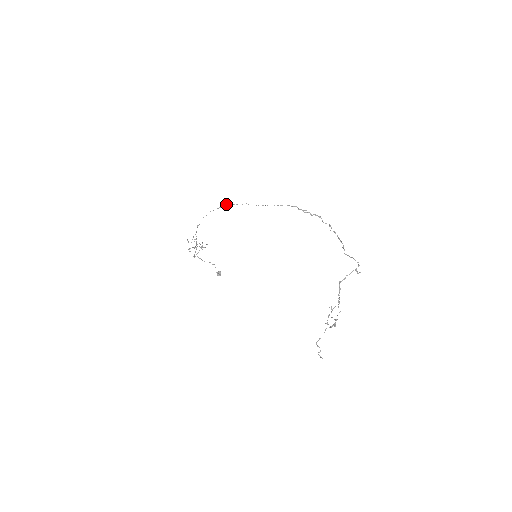
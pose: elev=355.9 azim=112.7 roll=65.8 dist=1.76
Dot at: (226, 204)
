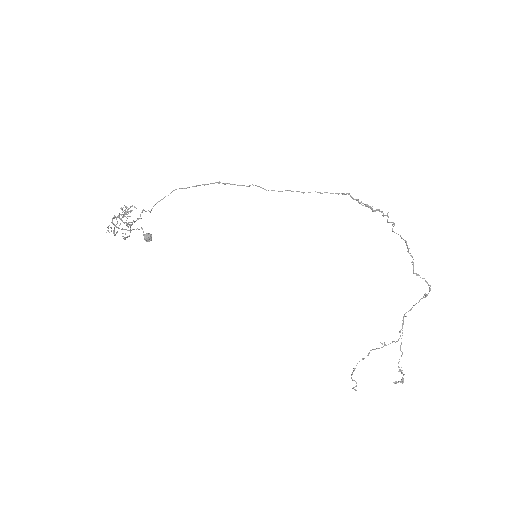
Dot at: occluded
